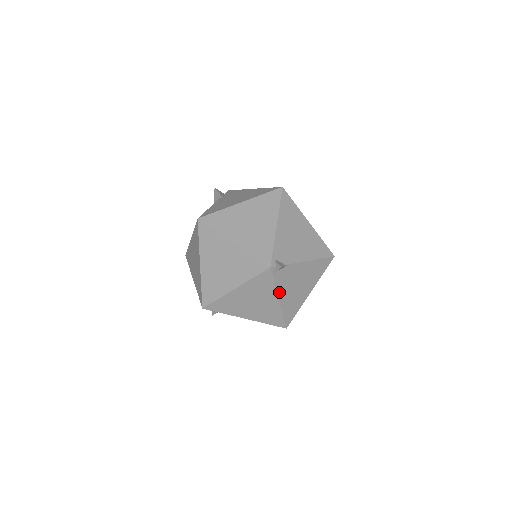
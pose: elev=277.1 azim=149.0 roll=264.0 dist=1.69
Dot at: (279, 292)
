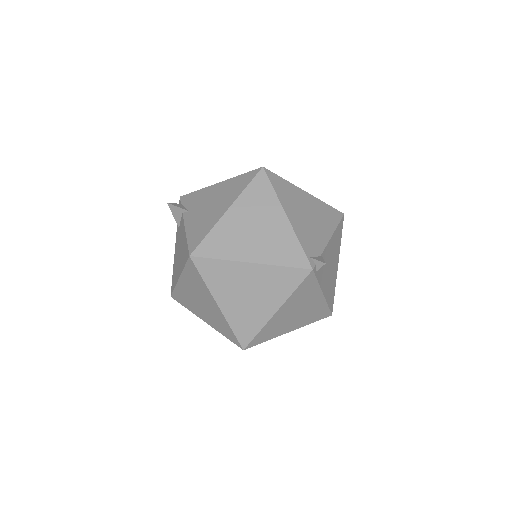
Dot at: (322, 287)
